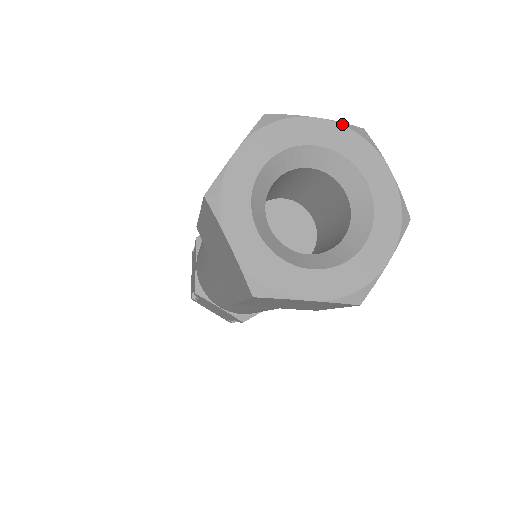
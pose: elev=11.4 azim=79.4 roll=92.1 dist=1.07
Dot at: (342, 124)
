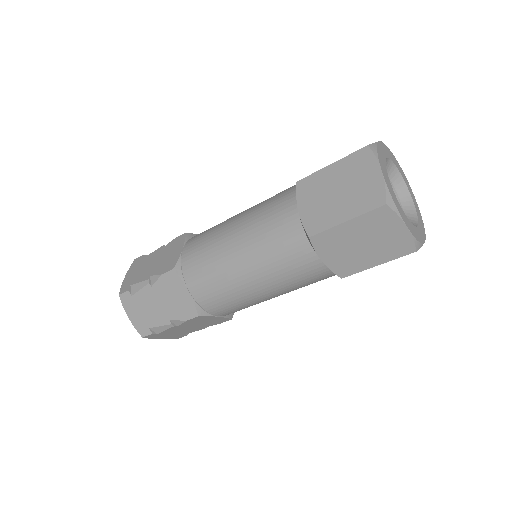
Dot at: (404, 174)
